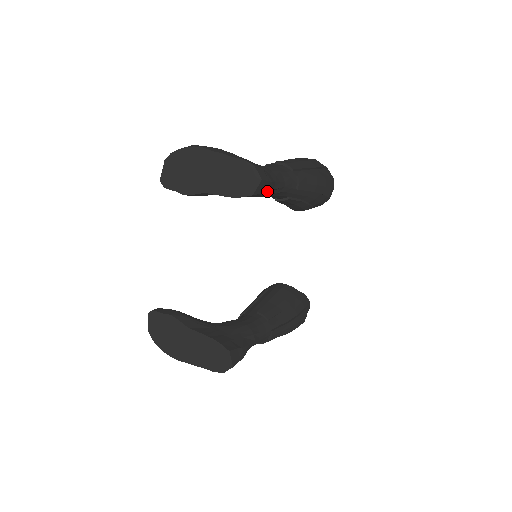
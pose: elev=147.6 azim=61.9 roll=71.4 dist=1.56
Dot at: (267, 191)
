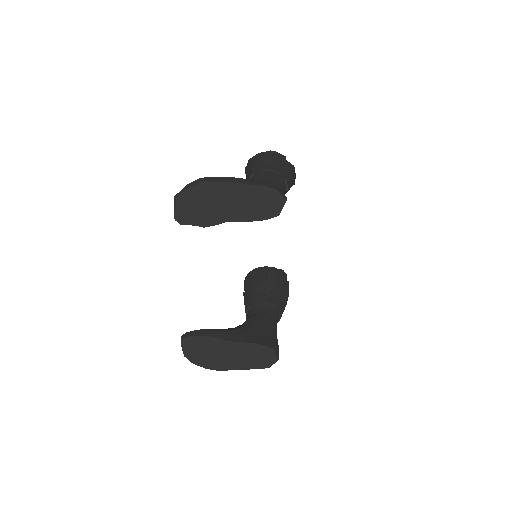
Dot at: occluded
